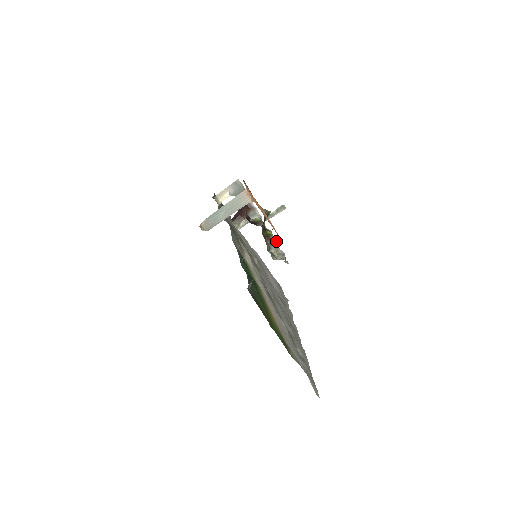
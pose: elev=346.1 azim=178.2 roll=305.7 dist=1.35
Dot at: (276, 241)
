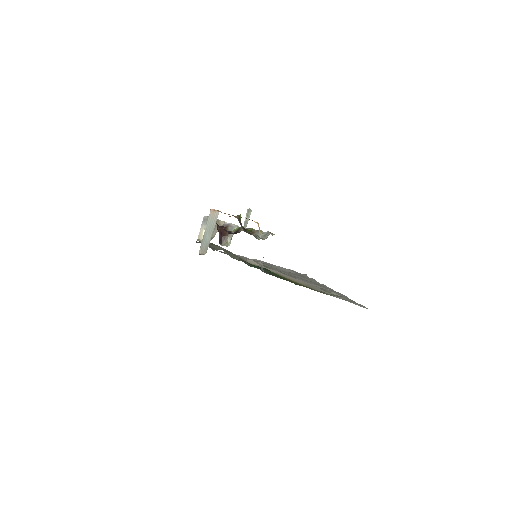
Dot at: (258, 230)
